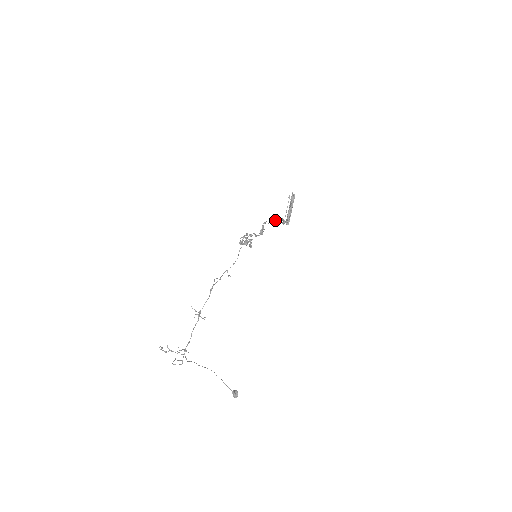
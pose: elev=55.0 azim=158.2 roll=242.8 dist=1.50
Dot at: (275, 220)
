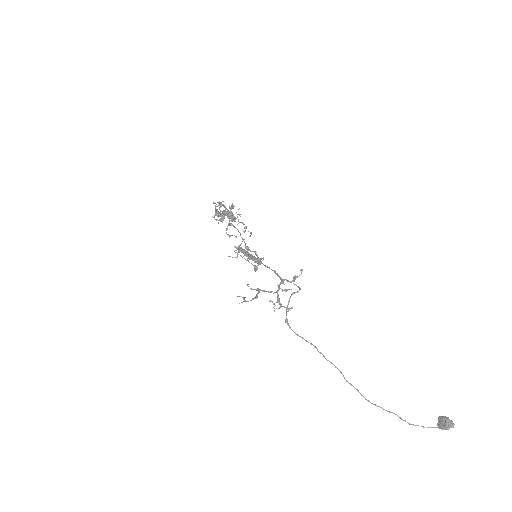
Dot at: occluded
